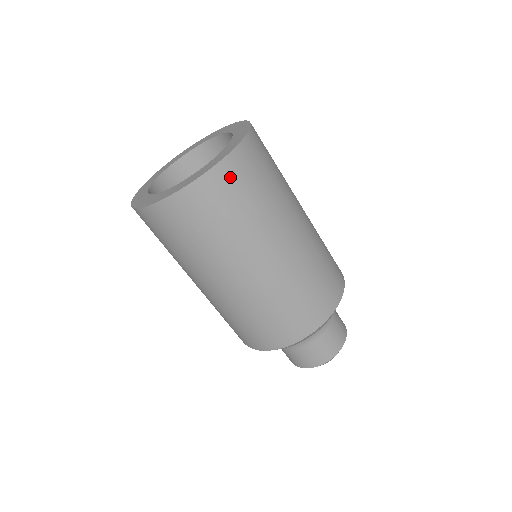
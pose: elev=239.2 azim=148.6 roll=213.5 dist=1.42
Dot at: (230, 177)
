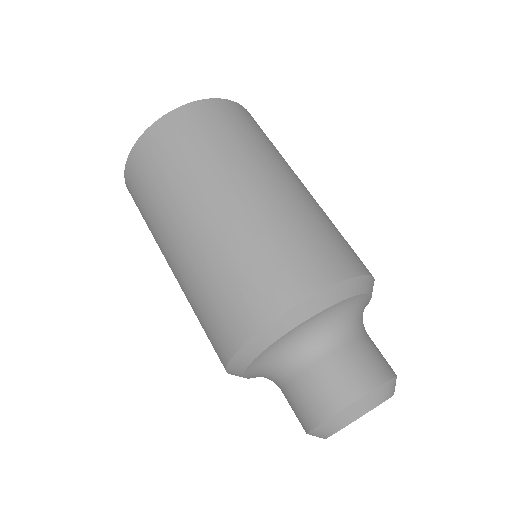
Dot at: occluded
